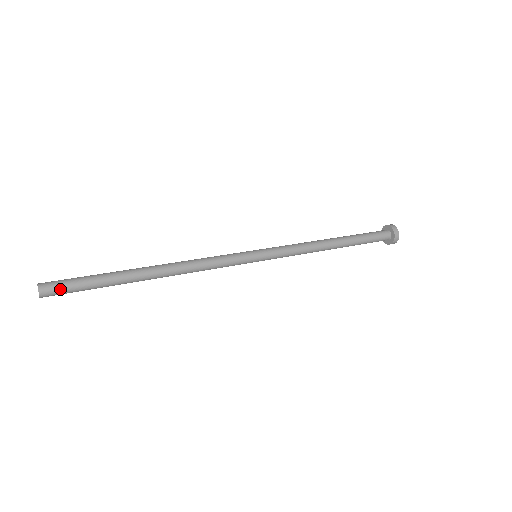
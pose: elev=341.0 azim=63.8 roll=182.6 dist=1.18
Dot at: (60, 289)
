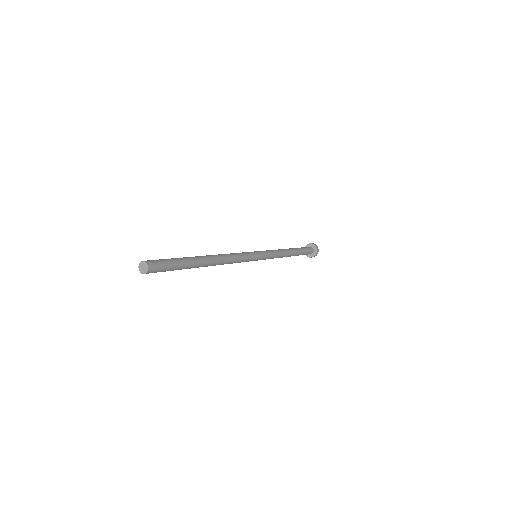
Dot at: (160, 270)
